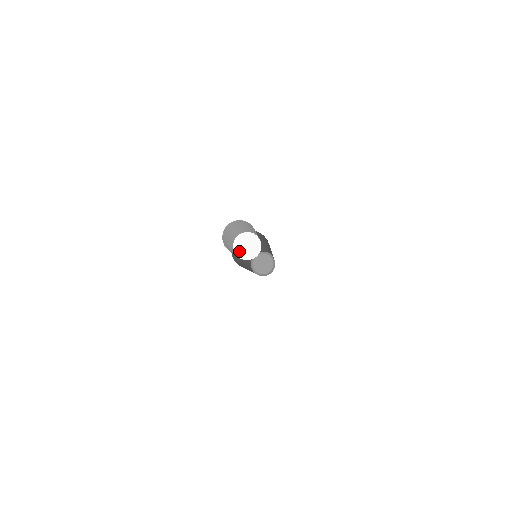
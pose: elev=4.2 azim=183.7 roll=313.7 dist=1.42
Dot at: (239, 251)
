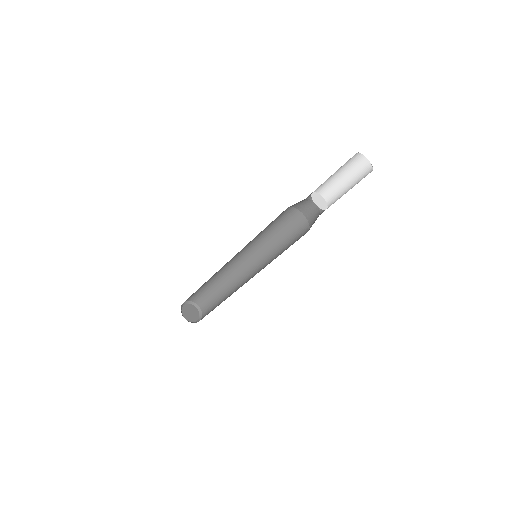
Dot at: (315, 200)
